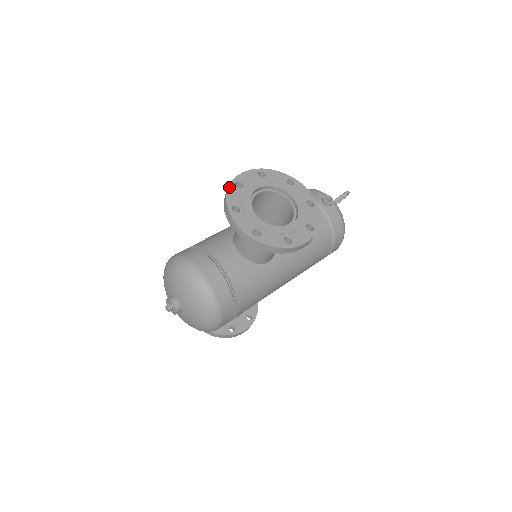
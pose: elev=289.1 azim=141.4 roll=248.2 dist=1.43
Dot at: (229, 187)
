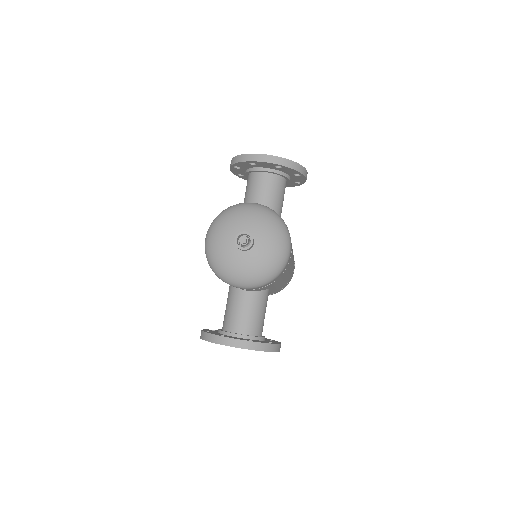
Dot at: (235, 157)
